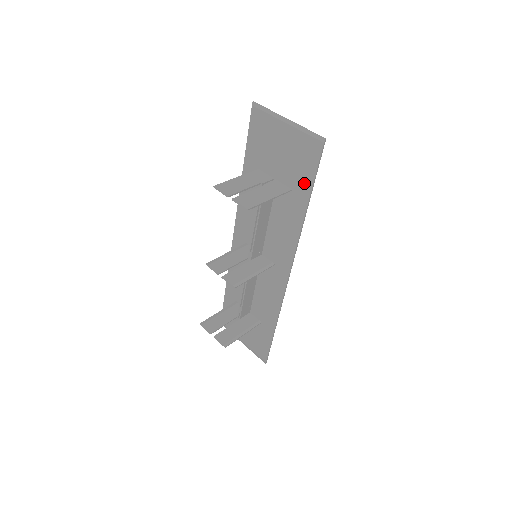
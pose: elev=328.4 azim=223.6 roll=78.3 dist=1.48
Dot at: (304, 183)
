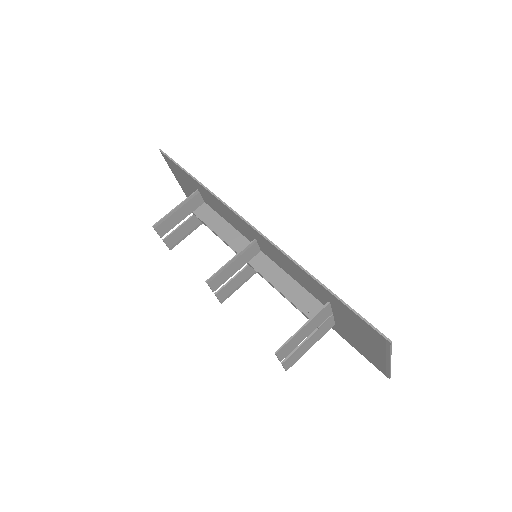
Dot at: (347, 339)
